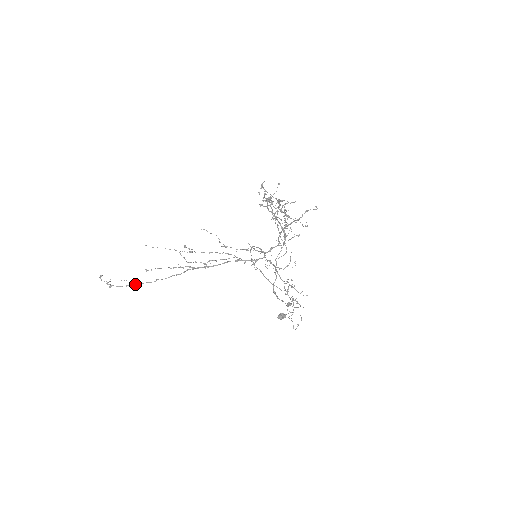
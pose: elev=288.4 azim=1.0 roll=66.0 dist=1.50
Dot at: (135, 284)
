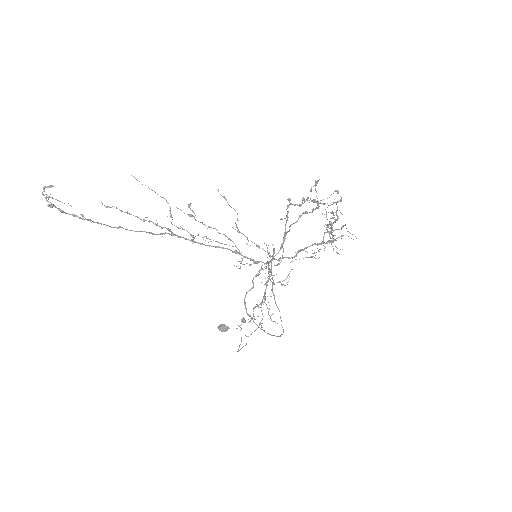
Dot at: (87, 219)
